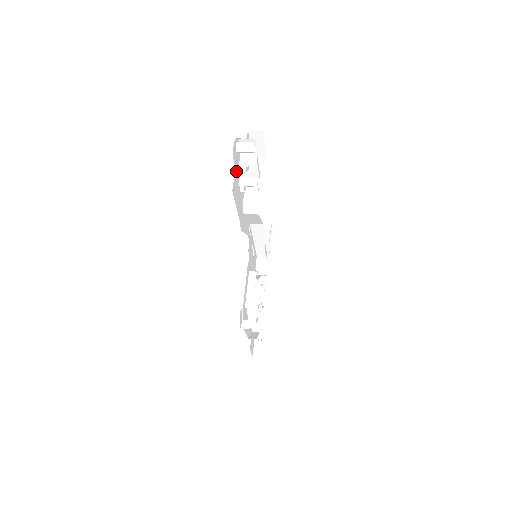
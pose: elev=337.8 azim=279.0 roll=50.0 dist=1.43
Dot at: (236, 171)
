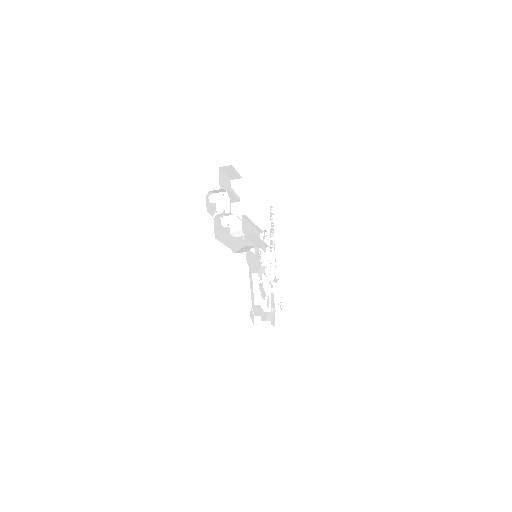
Dot at: (215, 217)
